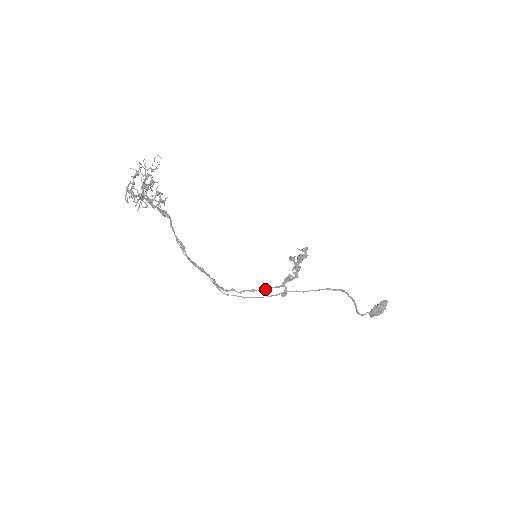
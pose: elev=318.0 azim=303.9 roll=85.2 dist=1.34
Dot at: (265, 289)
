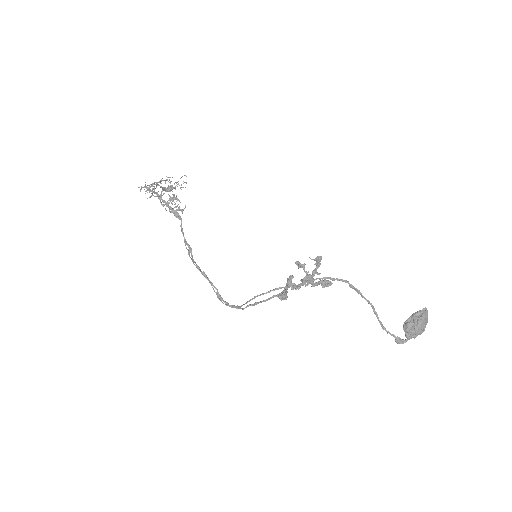
Dot at: (267, 299)
